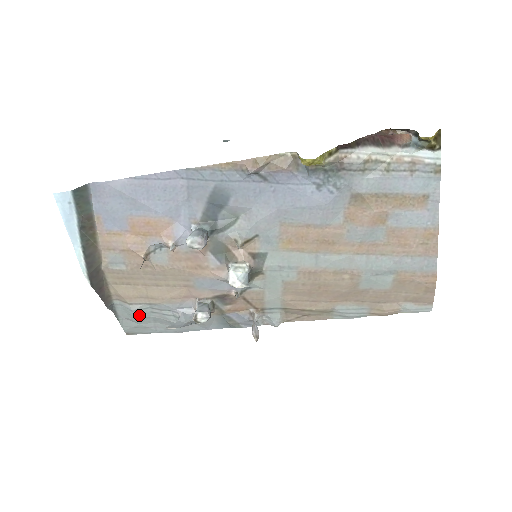
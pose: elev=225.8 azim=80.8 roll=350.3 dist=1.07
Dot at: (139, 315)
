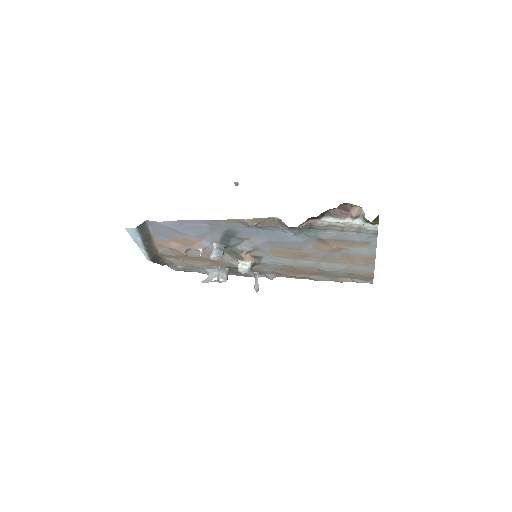
Dot at: (183, 269)
